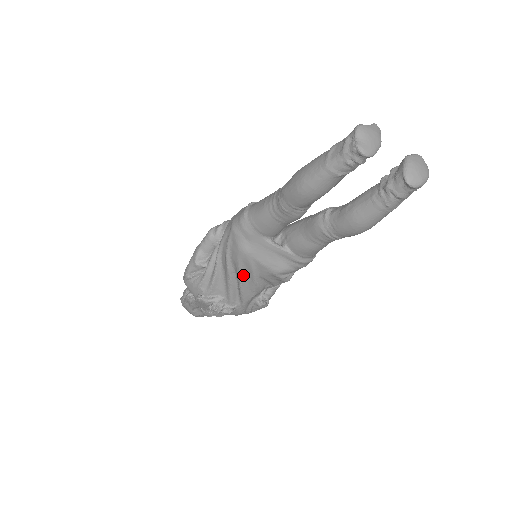
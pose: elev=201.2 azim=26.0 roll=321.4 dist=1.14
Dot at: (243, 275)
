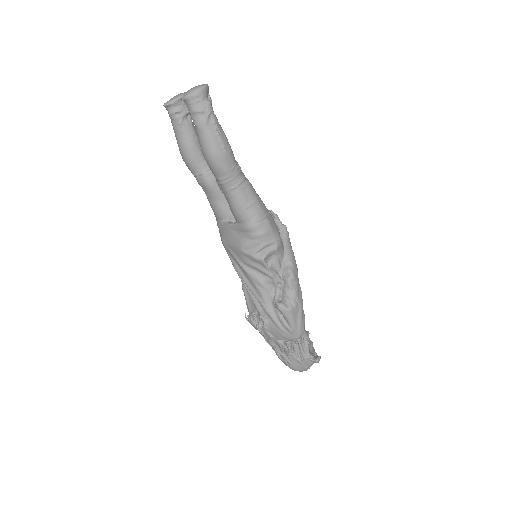
Dot at: (238, 269)
